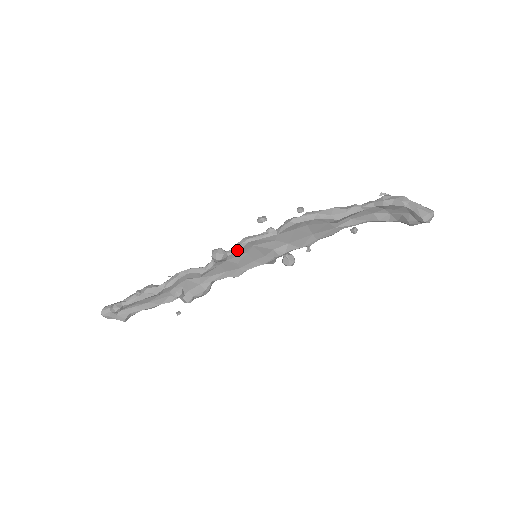
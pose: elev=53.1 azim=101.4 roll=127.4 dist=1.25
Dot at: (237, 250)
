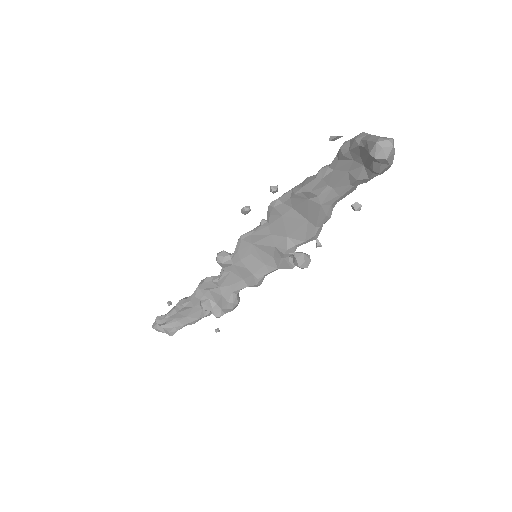
Dot at: (237, 251)
